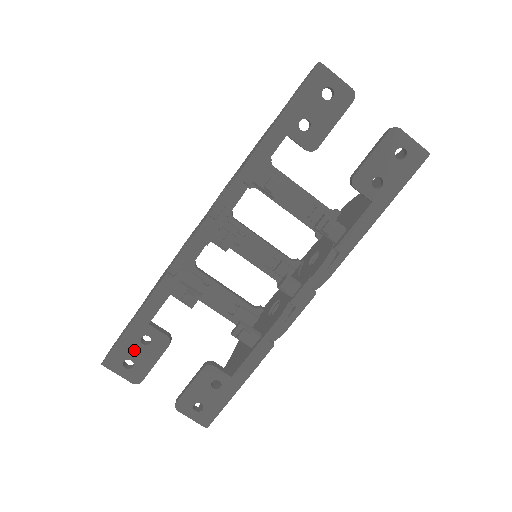
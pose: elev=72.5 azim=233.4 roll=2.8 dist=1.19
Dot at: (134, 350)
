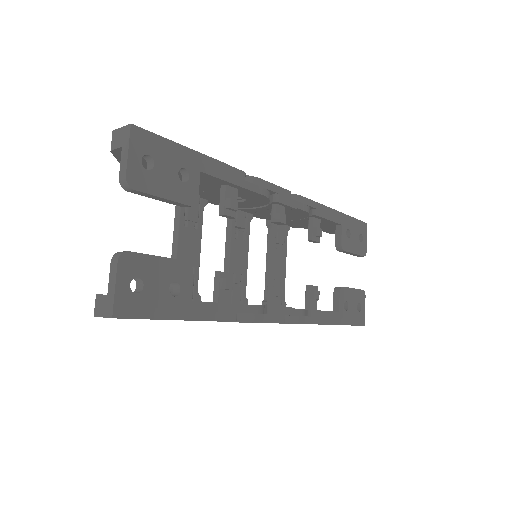
Dot at: (167, 164)
